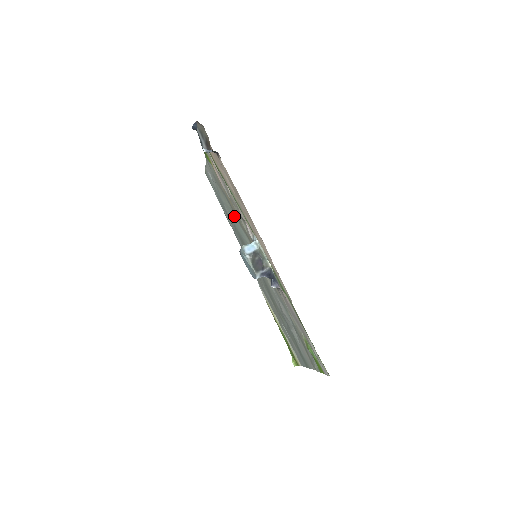
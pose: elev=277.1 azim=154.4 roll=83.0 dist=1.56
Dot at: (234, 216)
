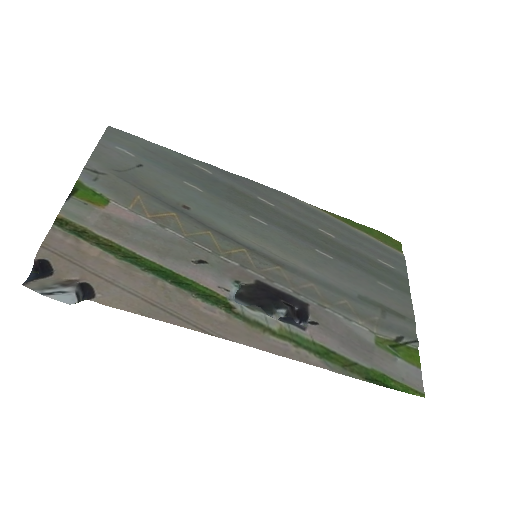
Dot at: (191, 204)
